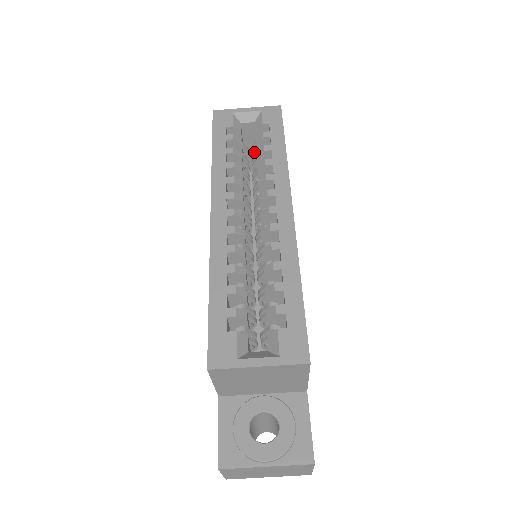
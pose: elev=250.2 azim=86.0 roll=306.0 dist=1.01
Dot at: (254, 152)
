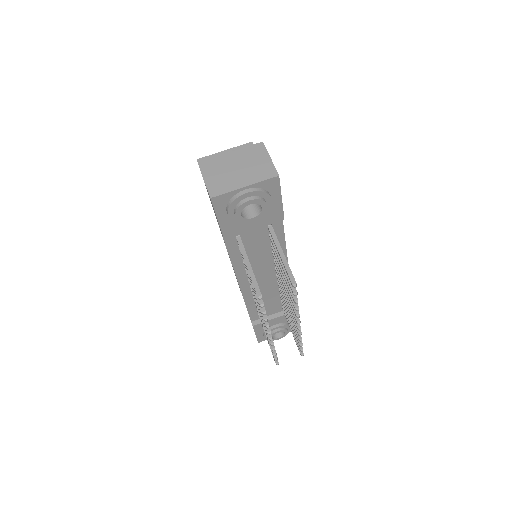
Dot at: occluded
